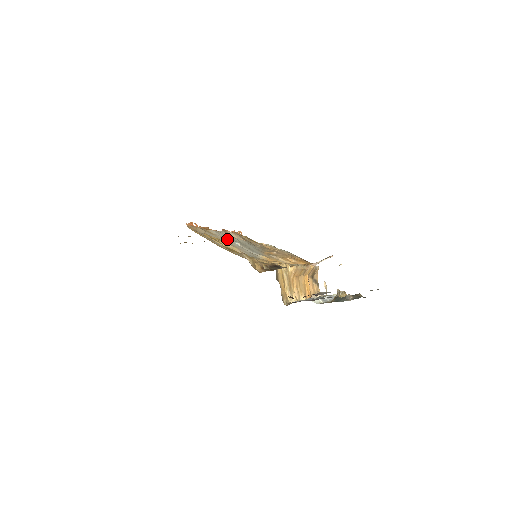
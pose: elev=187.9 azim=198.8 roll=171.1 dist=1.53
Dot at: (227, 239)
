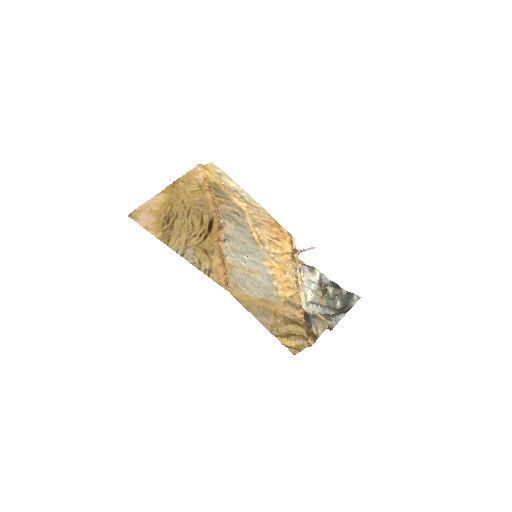
Dot at: (241, 262)
